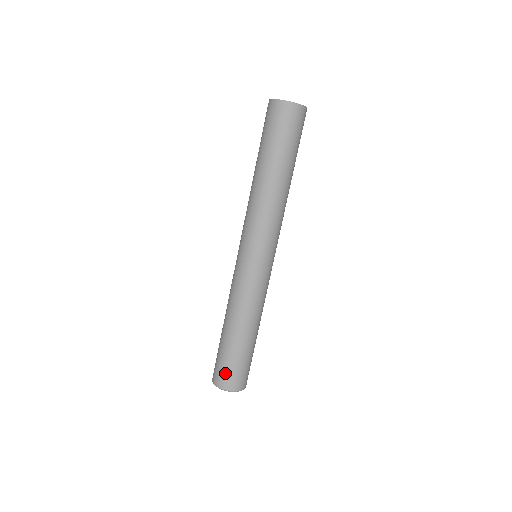
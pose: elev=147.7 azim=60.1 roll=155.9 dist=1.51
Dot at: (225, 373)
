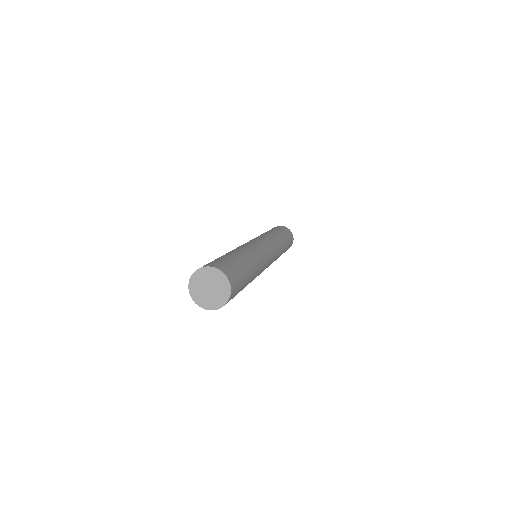
Dot at: occluded
